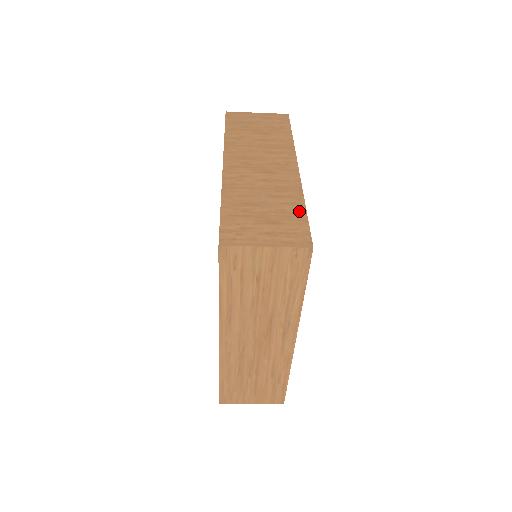
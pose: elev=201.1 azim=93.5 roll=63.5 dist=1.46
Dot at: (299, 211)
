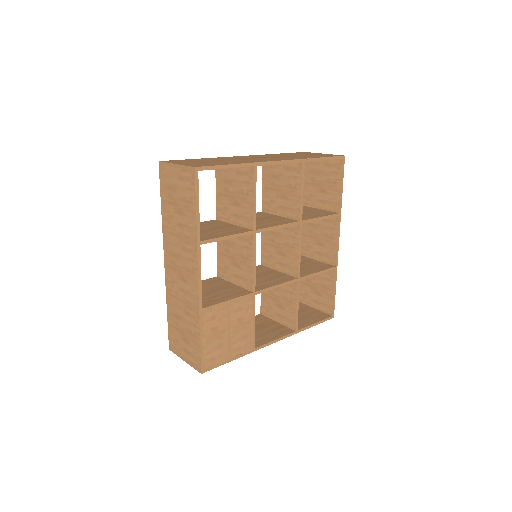
Dot at: (197, 336)
